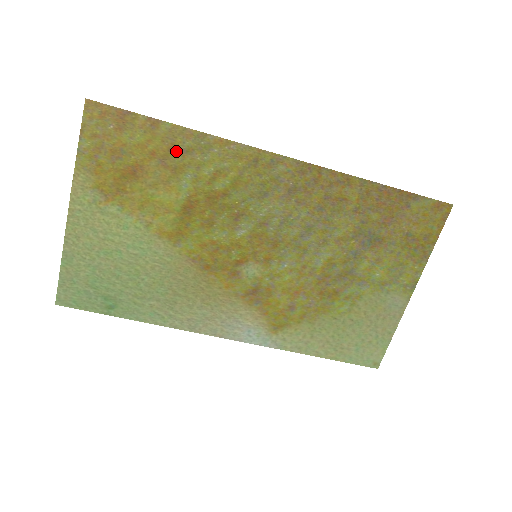
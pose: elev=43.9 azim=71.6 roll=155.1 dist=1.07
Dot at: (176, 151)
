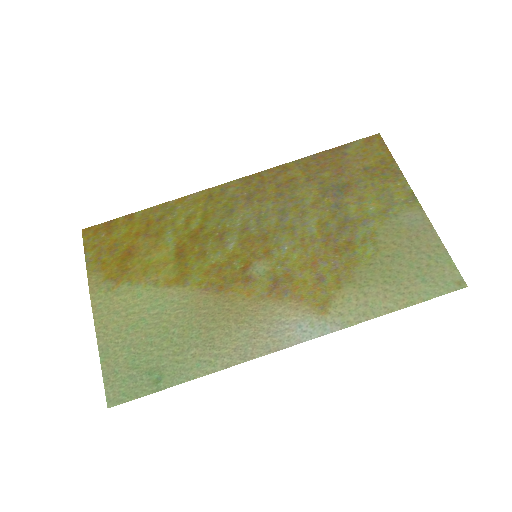
Dot at: (152, 223)
